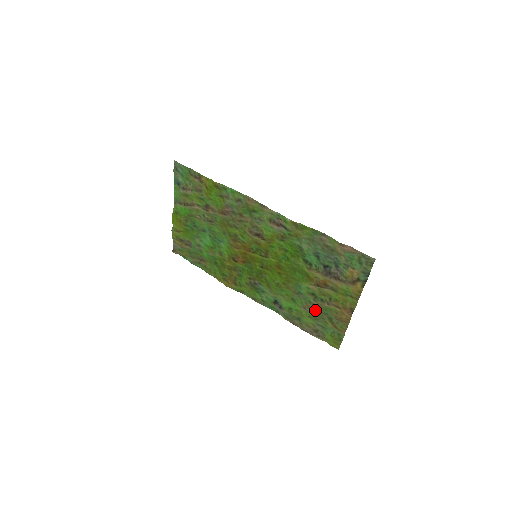
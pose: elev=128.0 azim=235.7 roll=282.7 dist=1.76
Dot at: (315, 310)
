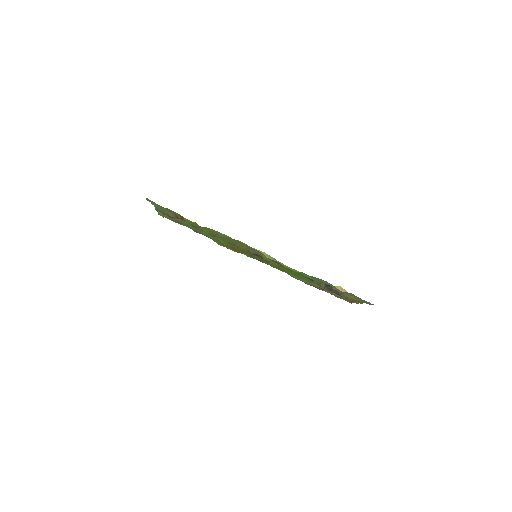
Dot at: occluded
